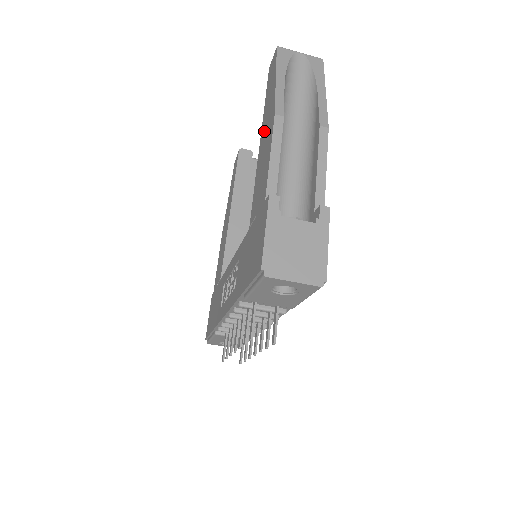
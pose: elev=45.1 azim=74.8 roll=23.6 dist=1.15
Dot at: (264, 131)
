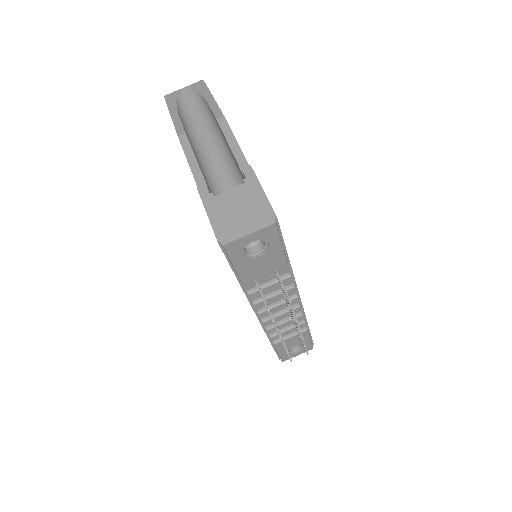
Dot at: occluded
